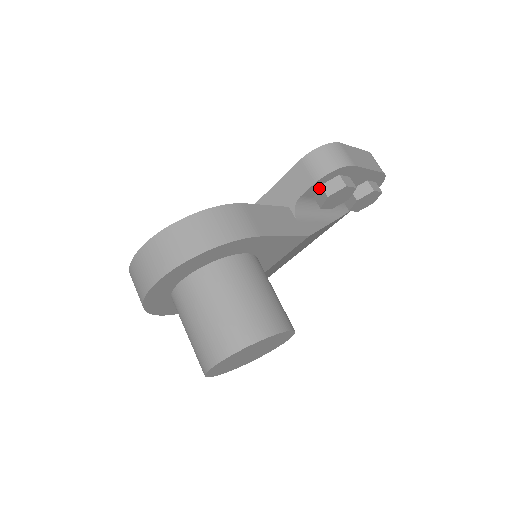
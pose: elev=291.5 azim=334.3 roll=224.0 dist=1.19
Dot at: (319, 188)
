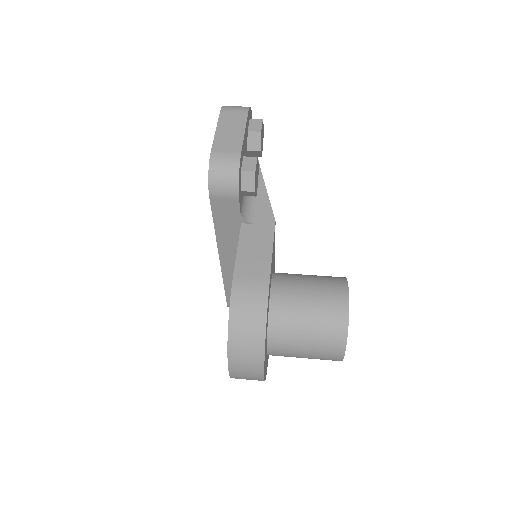
Dot at: (241, 192)
